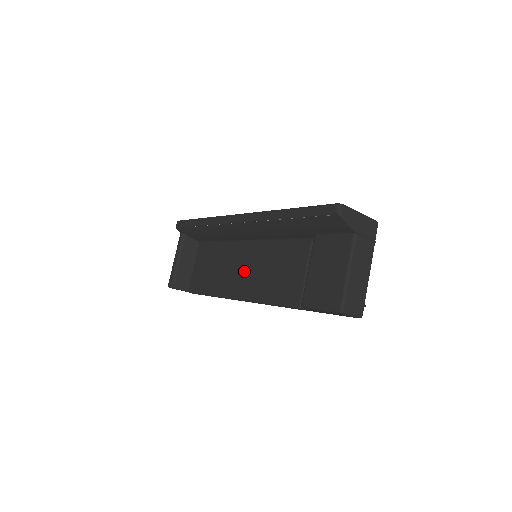
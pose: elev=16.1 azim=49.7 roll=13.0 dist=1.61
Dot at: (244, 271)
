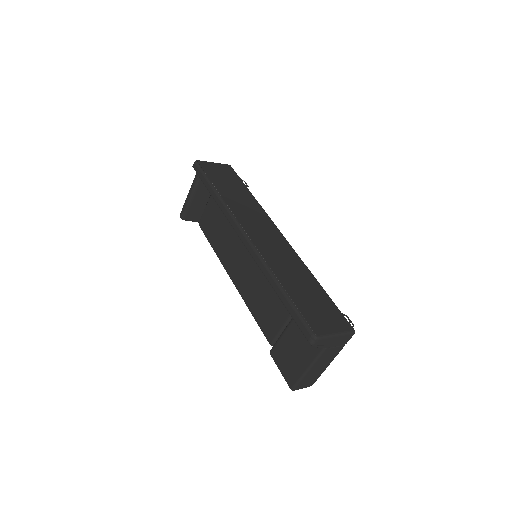
Dot at: (242, 265)
